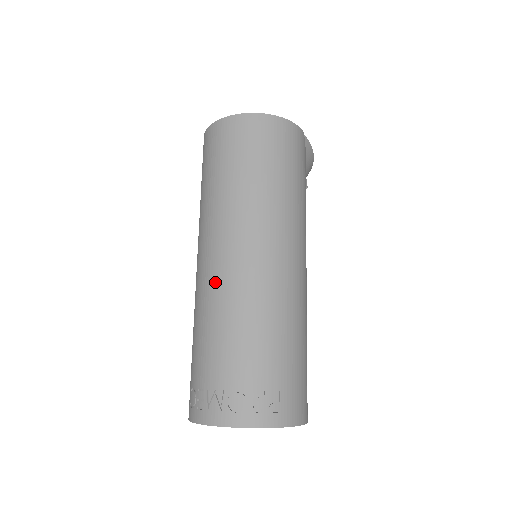
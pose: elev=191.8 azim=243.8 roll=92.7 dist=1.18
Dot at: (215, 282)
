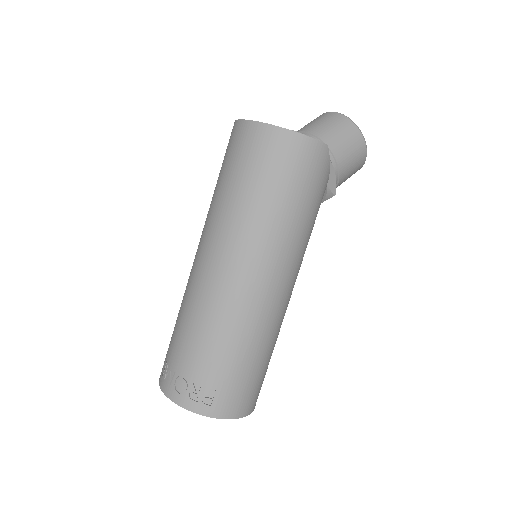
Dot at: (194, 281)
